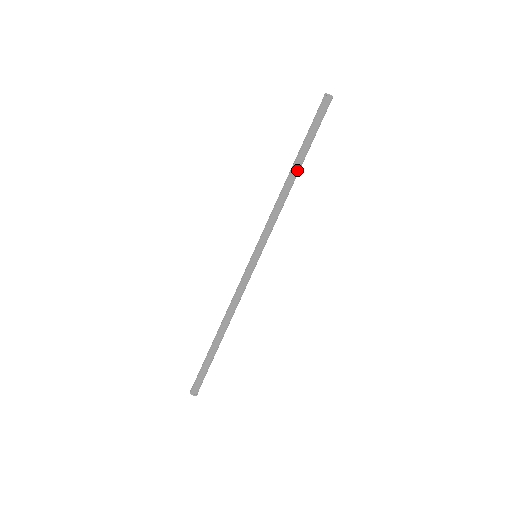
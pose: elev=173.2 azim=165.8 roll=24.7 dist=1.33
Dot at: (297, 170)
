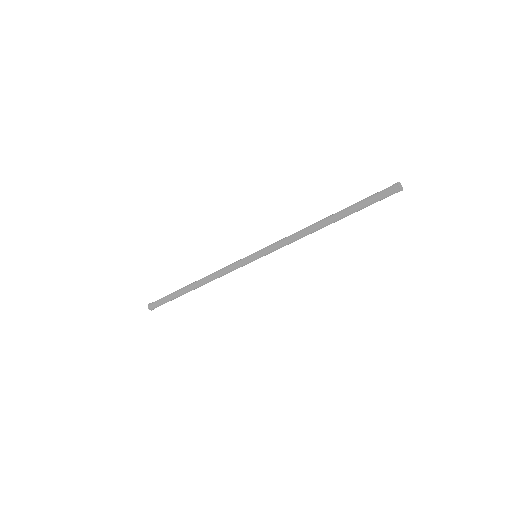
Dot at: (331, 221)
